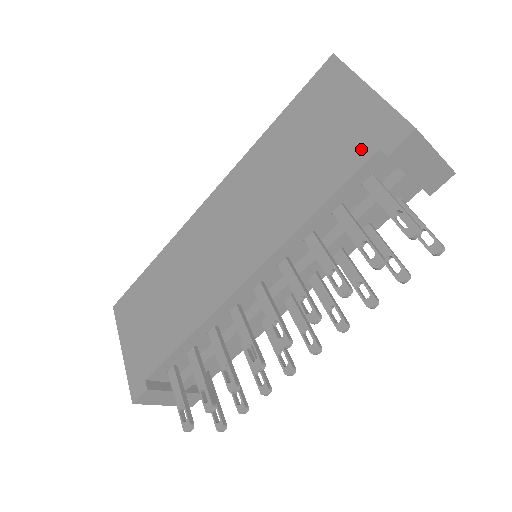
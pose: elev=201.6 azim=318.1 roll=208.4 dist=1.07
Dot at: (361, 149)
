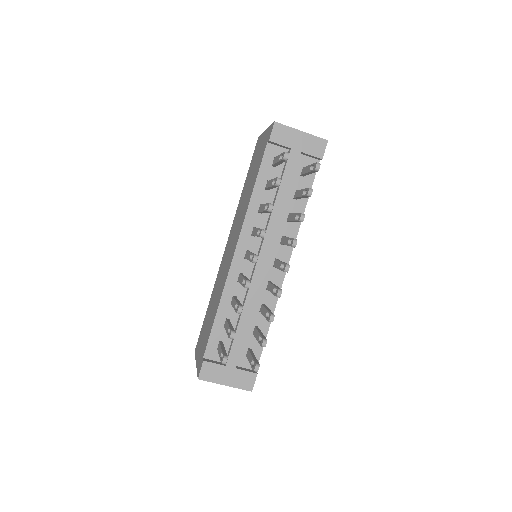
Dot at: (263, 150)
